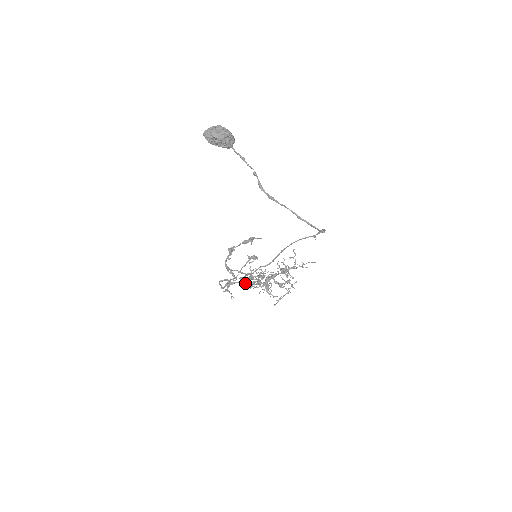
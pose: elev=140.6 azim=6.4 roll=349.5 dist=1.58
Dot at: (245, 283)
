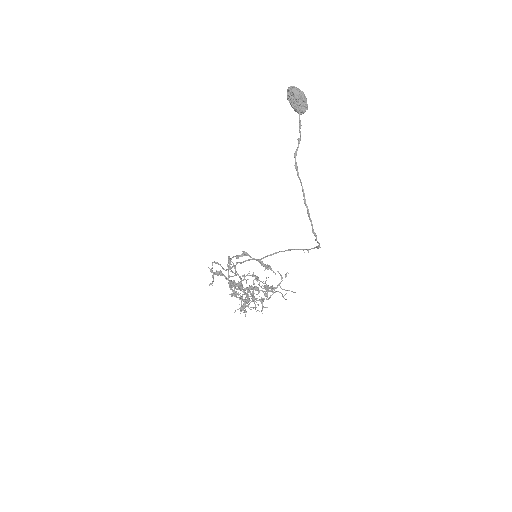
Dot at: (231, 283)
